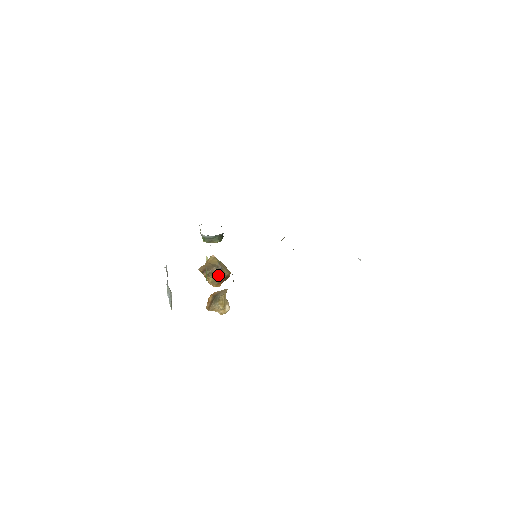
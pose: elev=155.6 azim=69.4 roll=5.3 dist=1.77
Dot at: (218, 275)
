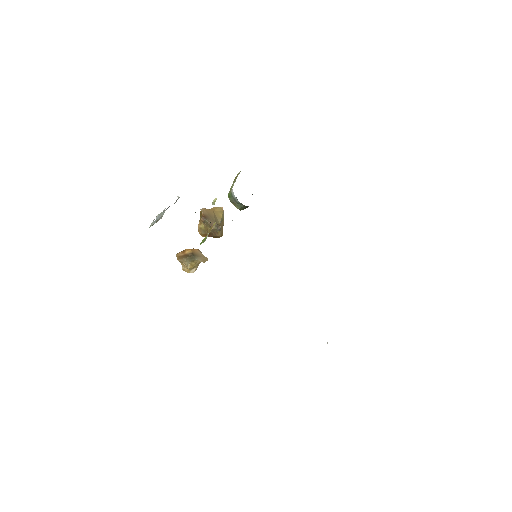
Dot at: (211, 230)
